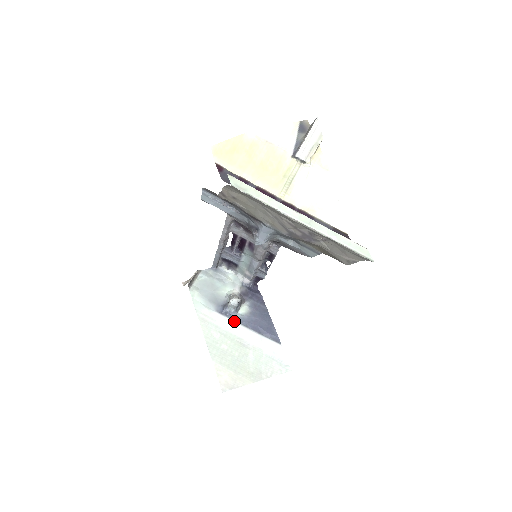
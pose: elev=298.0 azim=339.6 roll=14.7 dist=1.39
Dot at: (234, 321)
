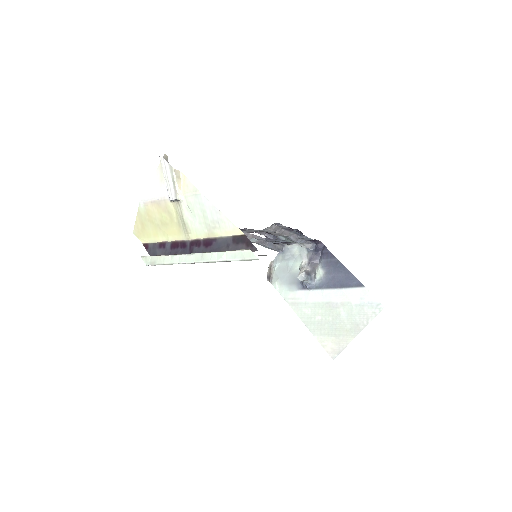
Dot at: (316, 289)
